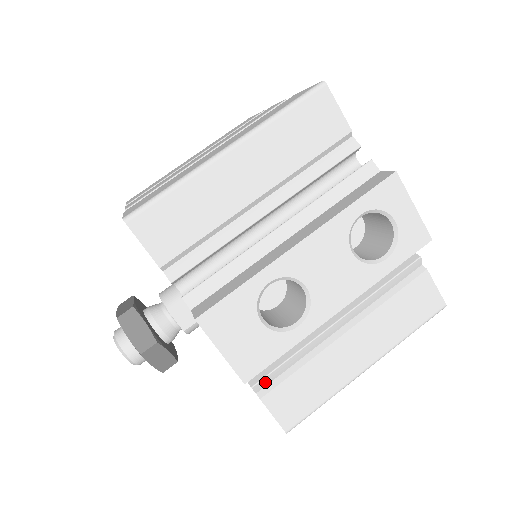
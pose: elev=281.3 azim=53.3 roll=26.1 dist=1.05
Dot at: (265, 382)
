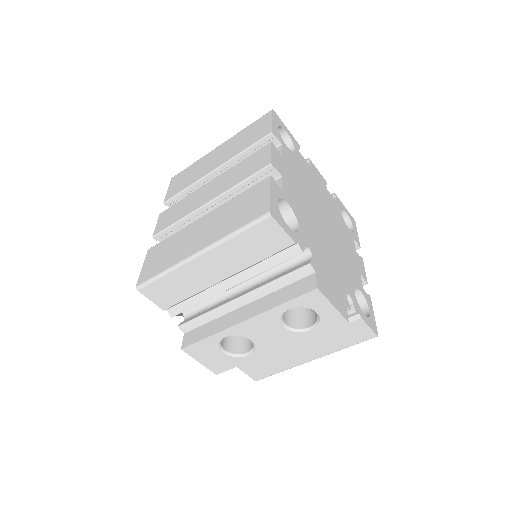
Dot at: occluded
